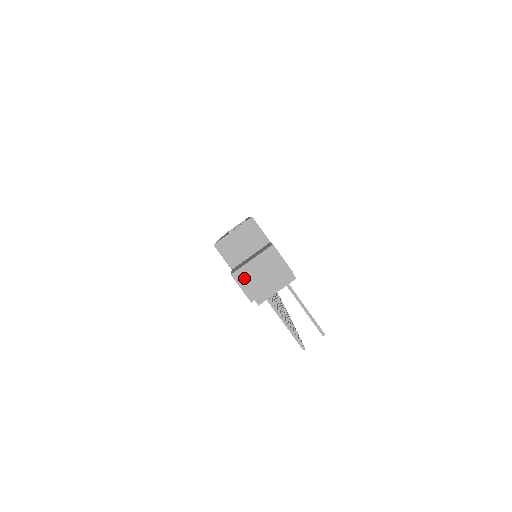
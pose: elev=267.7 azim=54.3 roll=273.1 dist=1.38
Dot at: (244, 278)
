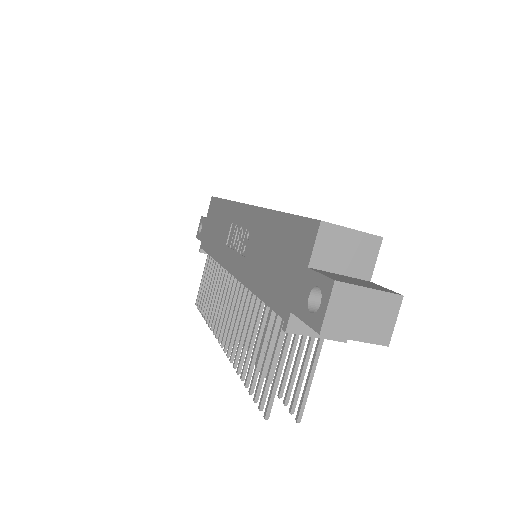
Dot at: (342, 299)
